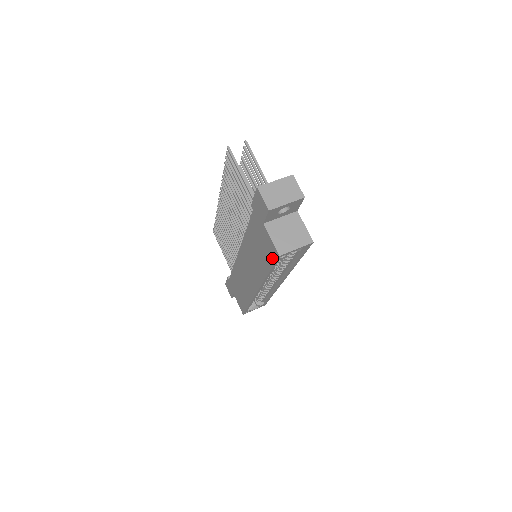
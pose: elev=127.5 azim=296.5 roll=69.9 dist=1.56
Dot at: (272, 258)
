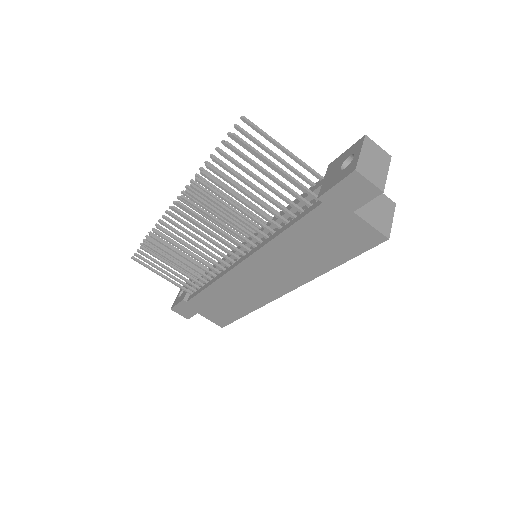
Dot at: (362, 246)
